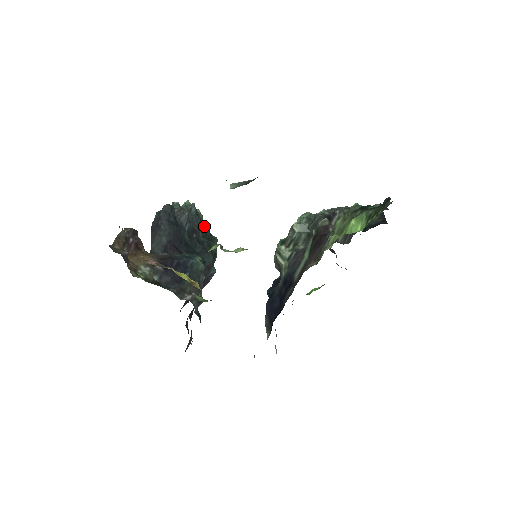
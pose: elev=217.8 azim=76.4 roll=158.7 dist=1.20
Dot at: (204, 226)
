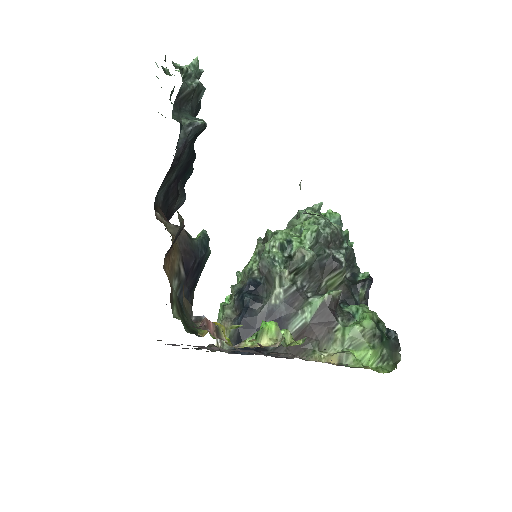
Dot at: occluded
